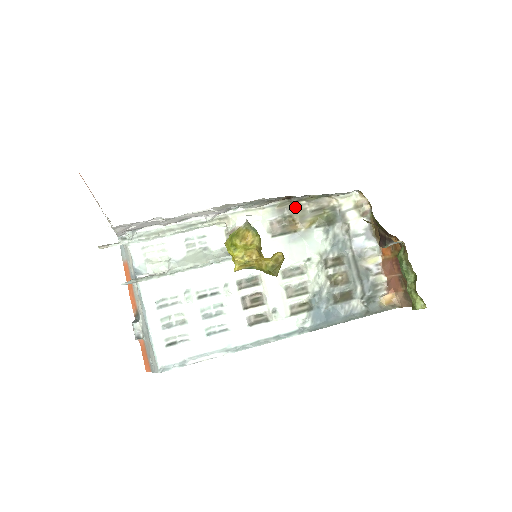
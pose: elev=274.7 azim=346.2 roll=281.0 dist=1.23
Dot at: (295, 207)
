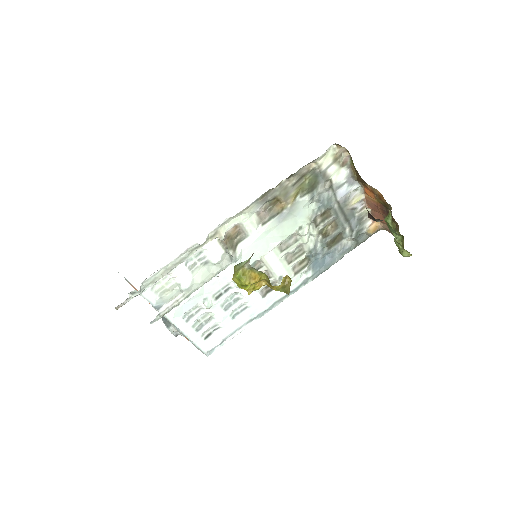
Dot at: (277, 189)
